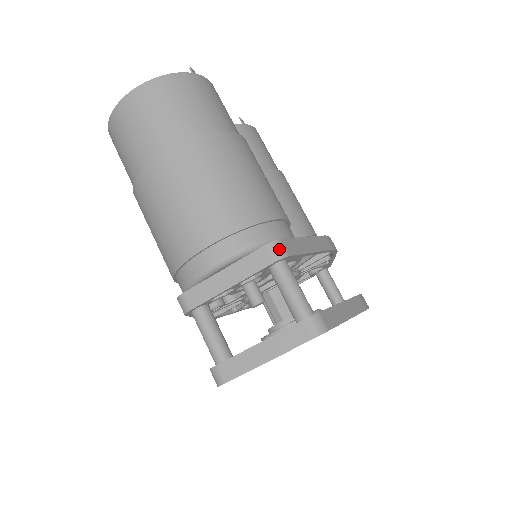
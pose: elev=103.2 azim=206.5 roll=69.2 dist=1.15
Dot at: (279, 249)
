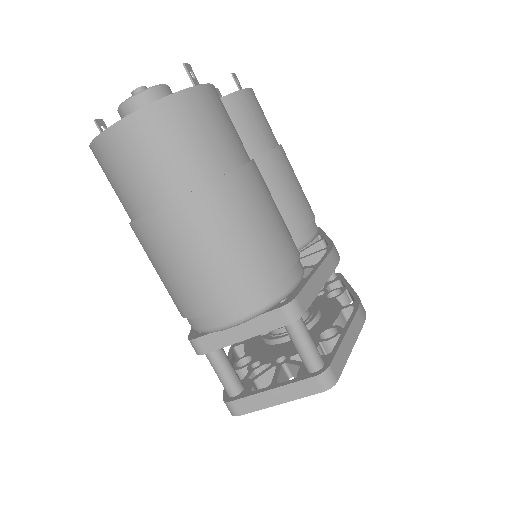
Dot at: (295, 310)
